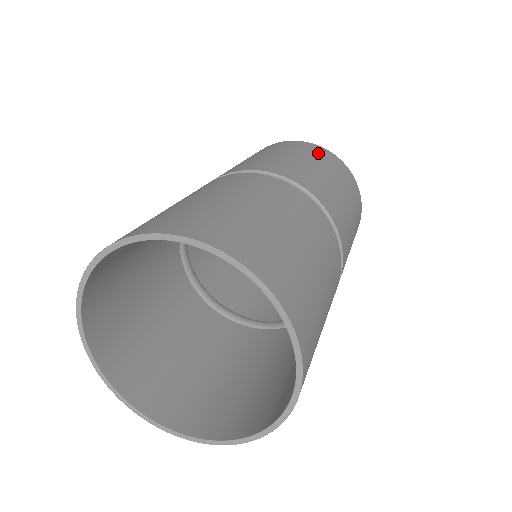
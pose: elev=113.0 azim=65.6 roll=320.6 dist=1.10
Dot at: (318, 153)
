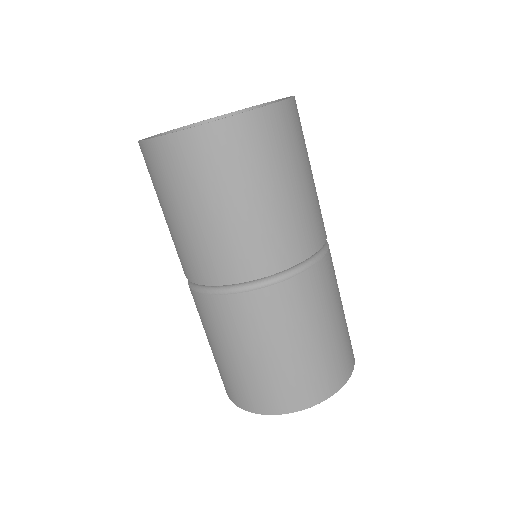
Dot at: occluded
